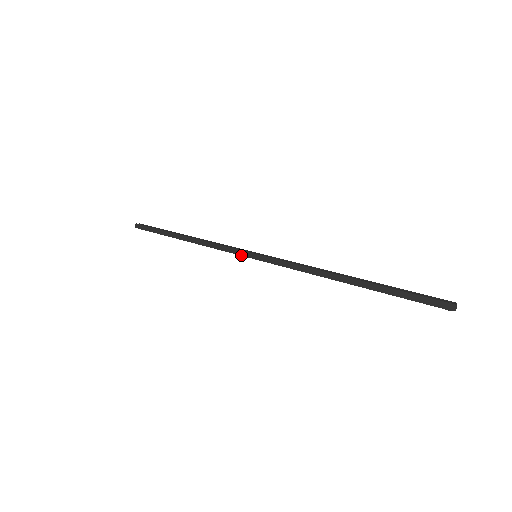
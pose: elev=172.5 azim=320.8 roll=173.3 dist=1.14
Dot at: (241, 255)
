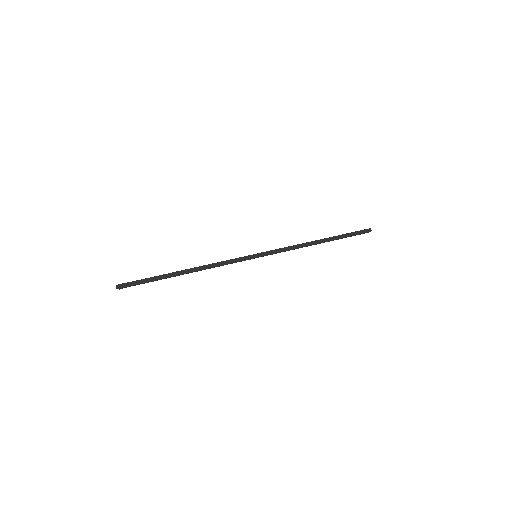
Dot at: (246, 259)
